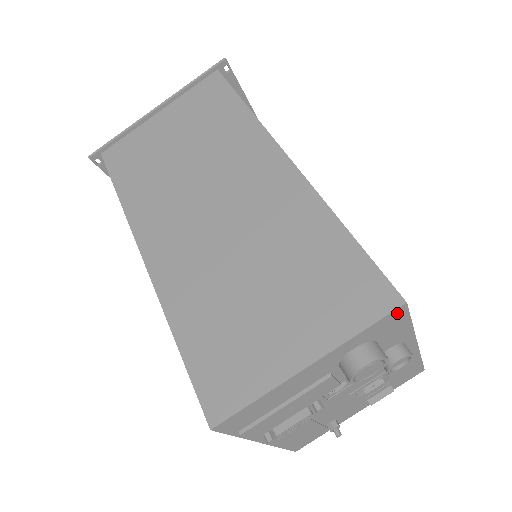
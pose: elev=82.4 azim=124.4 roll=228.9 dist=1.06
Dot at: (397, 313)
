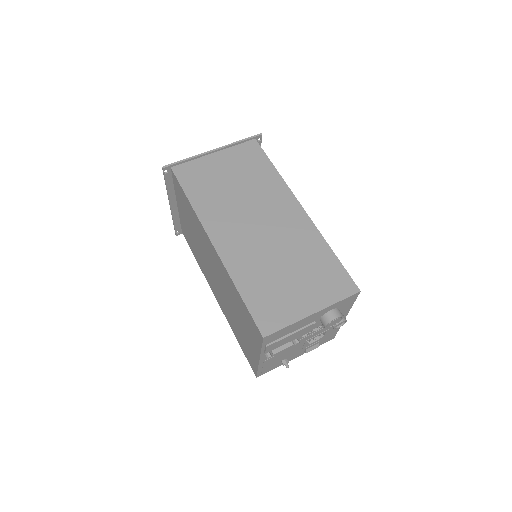
Dot at: (355, 296)
